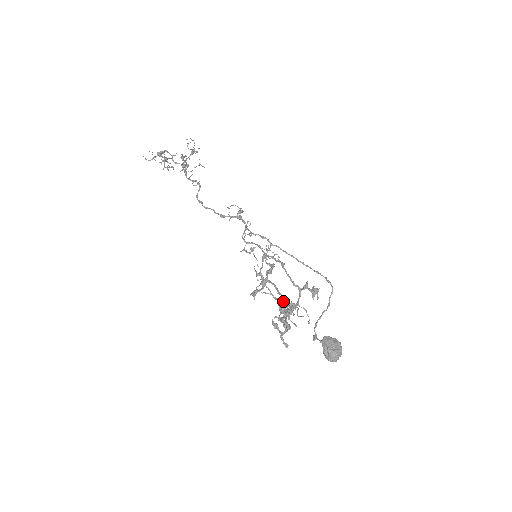
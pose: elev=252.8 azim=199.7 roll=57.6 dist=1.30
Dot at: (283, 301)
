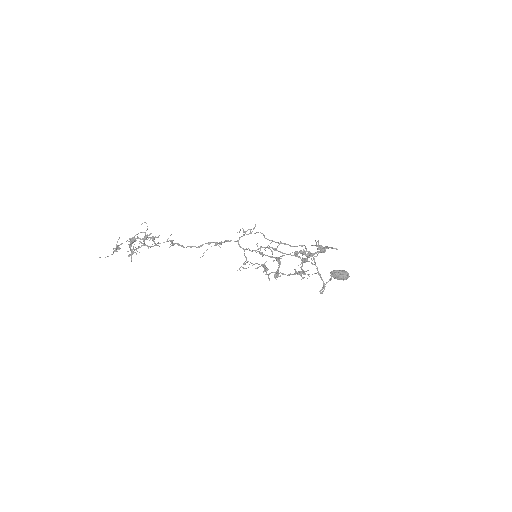
Dot at: (294, 269)
